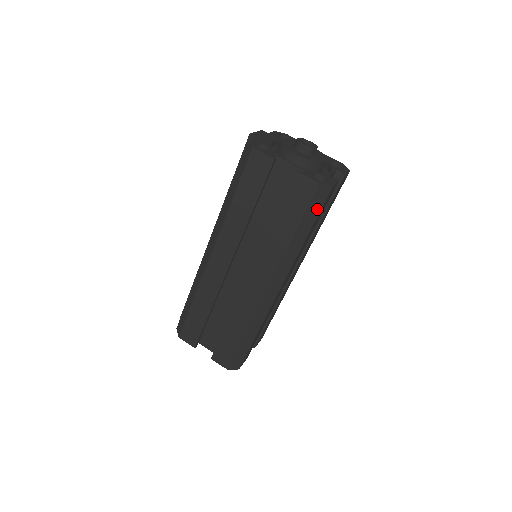
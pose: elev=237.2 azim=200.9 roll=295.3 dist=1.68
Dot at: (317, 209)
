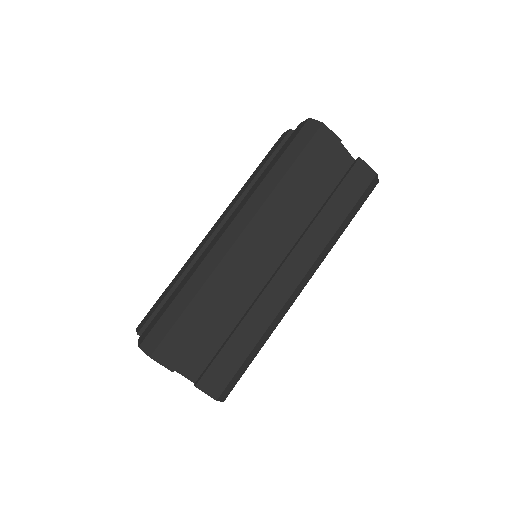
Dot at: (303, 143)
